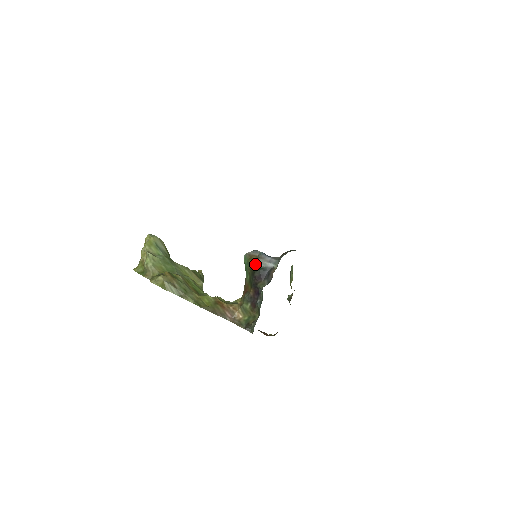
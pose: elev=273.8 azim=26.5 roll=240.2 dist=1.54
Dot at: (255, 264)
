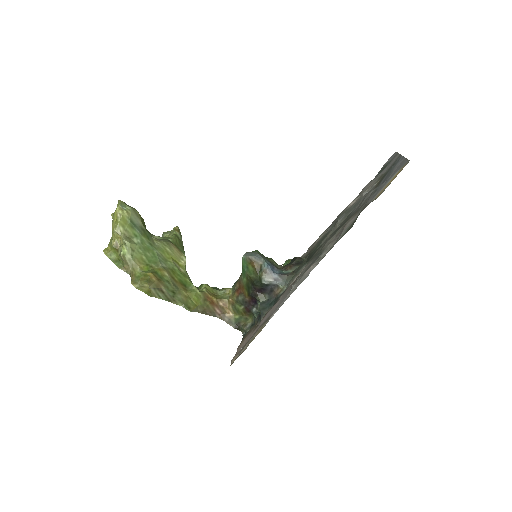
Dot at: (257, 274)
